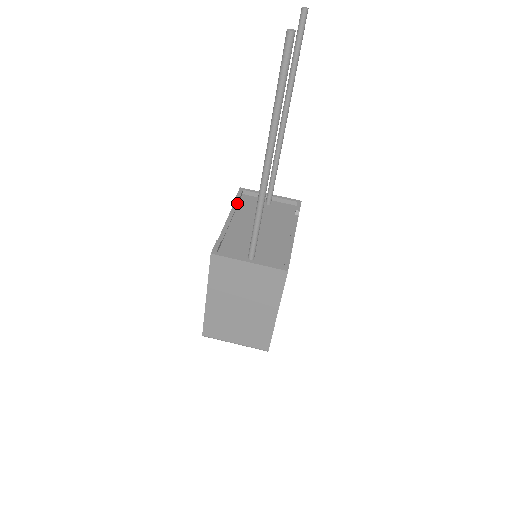
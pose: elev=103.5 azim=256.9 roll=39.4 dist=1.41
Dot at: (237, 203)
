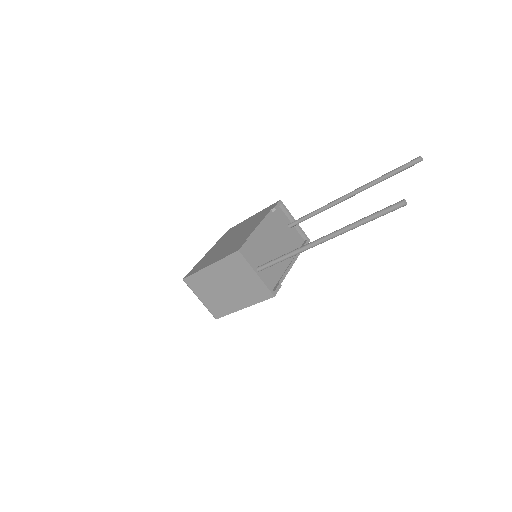
Dot at: (272, 212)
